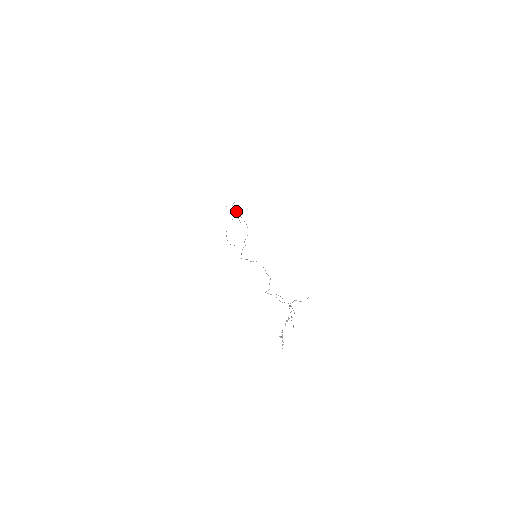
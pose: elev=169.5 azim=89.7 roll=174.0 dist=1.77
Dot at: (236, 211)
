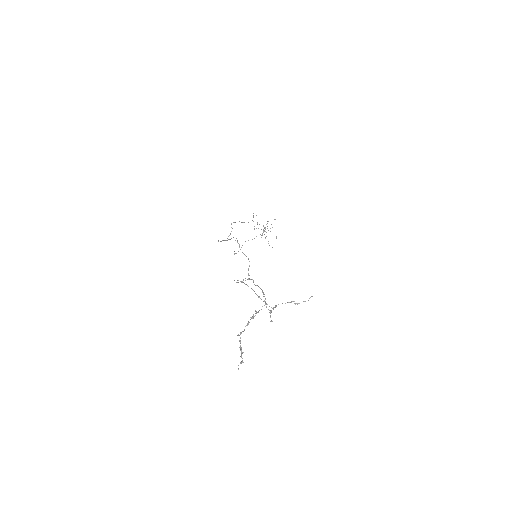
Dot at: (259, 224)
